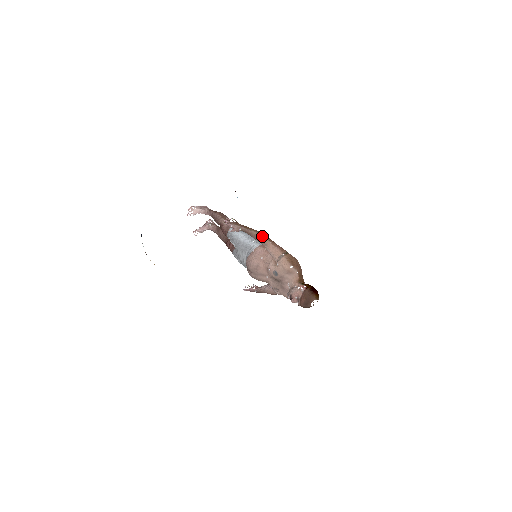
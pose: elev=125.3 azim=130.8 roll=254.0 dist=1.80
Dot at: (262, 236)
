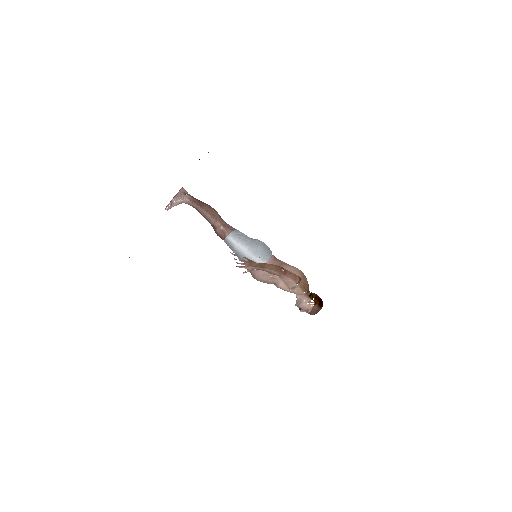
Dot at: (277, 273)
